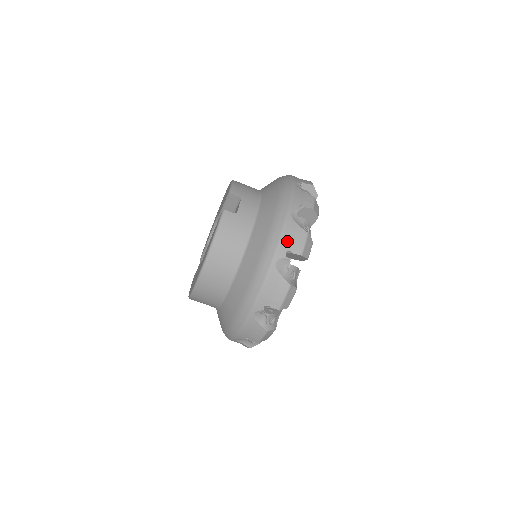
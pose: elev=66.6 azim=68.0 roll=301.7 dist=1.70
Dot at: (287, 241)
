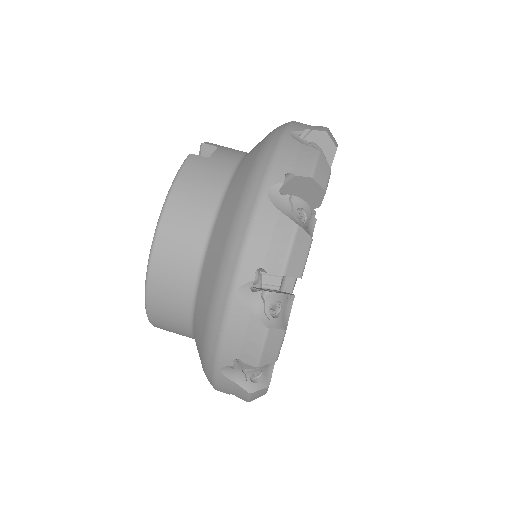
Dot at: (285, 160)
